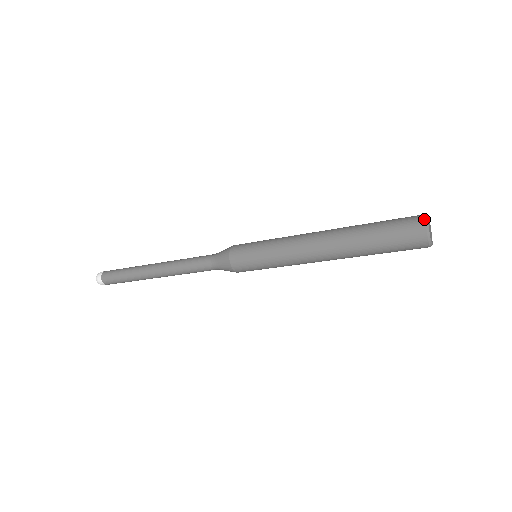
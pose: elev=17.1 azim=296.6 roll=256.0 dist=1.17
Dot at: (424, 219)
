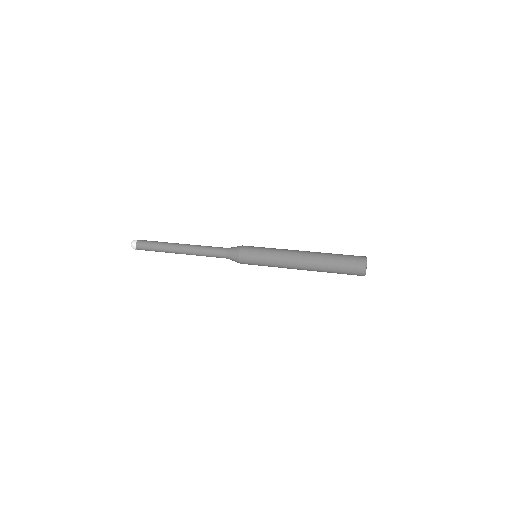
Dot at: (364, 275)
